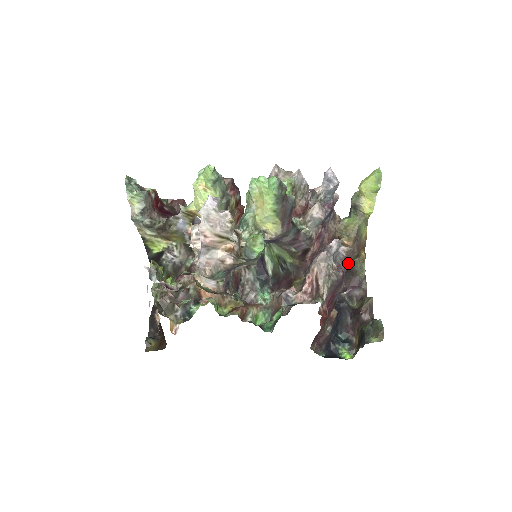
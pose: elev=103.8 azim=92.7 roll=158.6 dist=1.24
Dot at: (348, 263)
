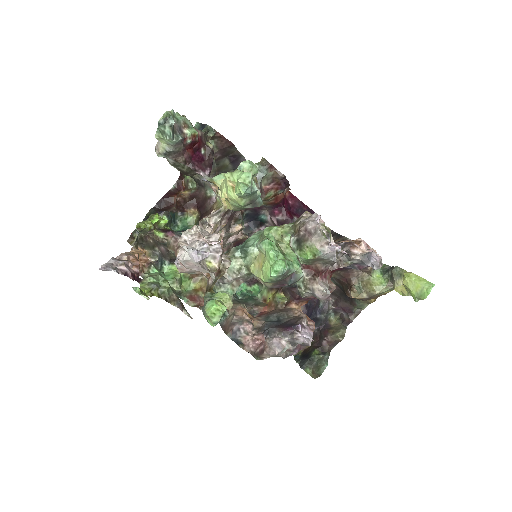
Dot at: occluded
